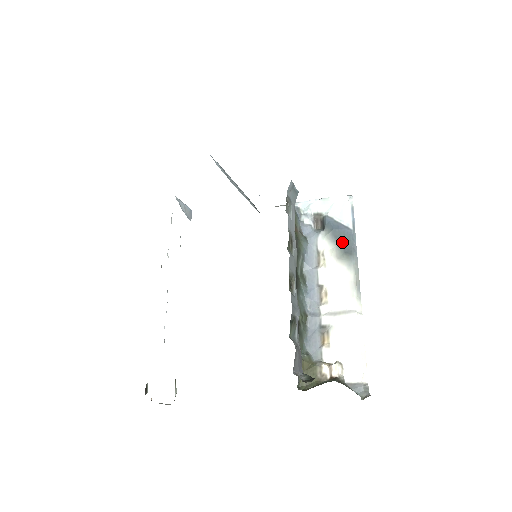
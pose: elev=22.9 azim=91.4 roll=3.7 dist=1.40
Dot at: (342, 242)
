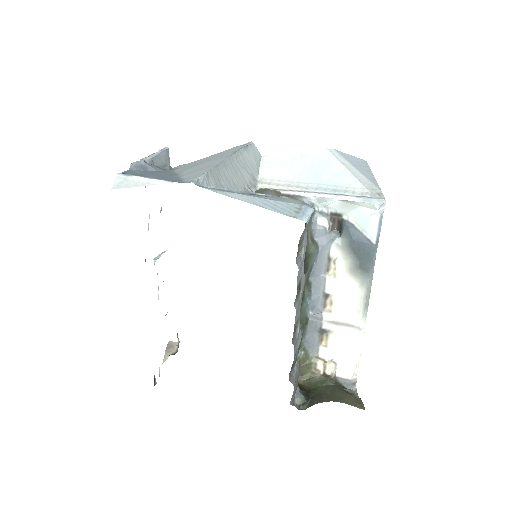
Dot at: (359, 256)
